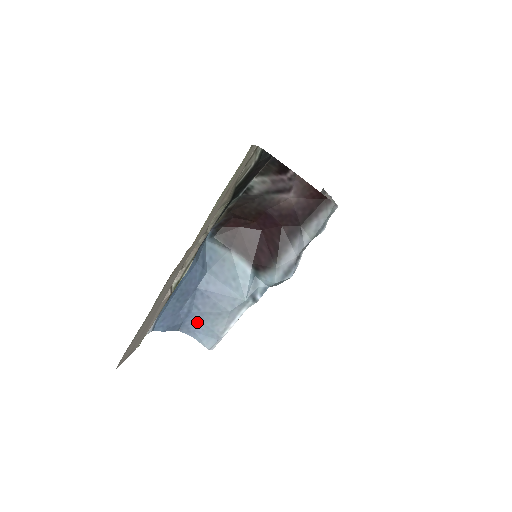
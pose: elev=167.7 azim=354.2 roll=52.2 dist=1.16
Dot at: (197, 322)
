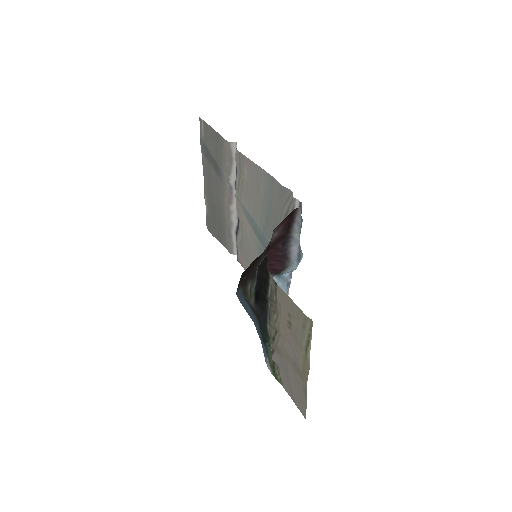
Dot at: occluded
